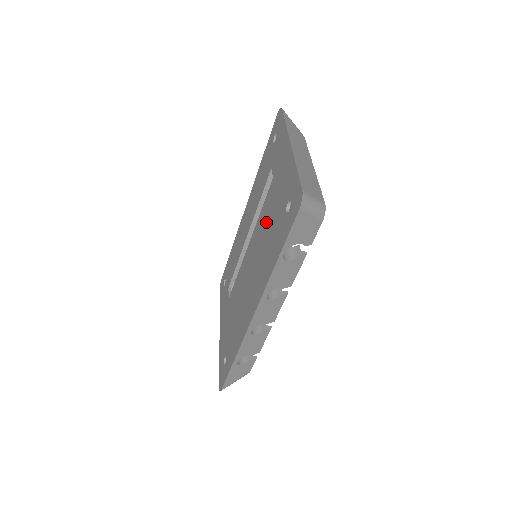
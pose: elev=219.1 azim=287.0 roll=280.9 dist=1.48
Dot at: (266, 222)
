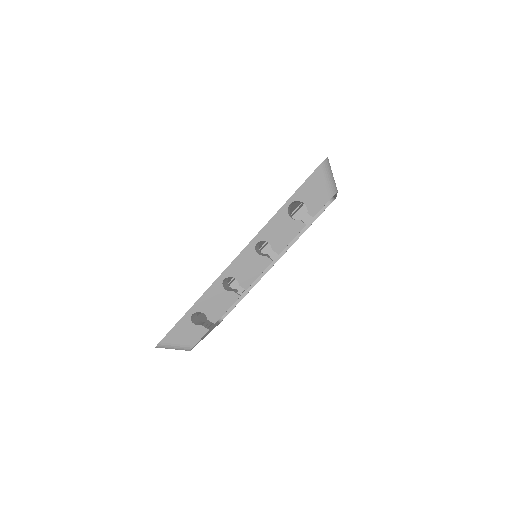
Dot at: occluded
